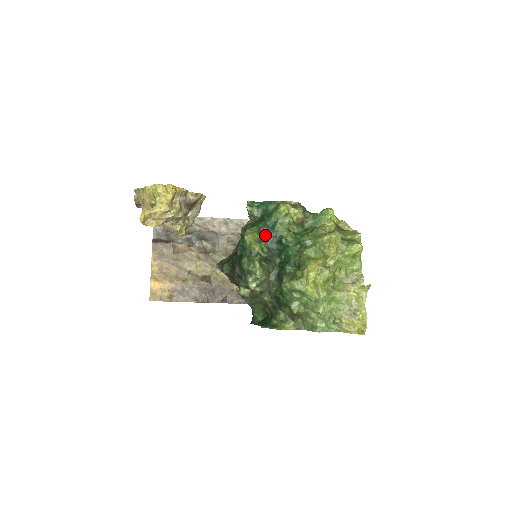
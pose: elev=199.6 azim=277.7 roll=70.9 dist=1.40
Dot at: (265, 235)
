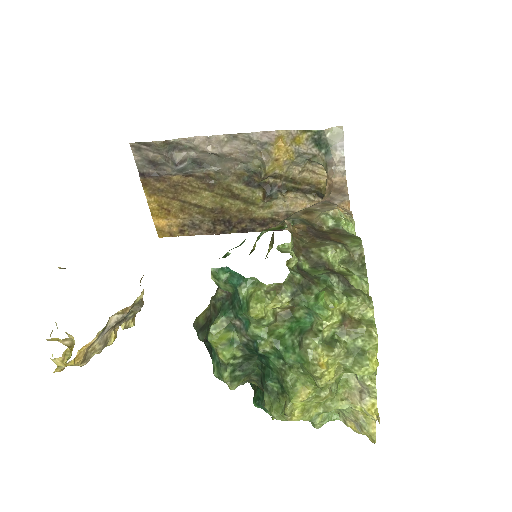
Dot at: (237, 333)
